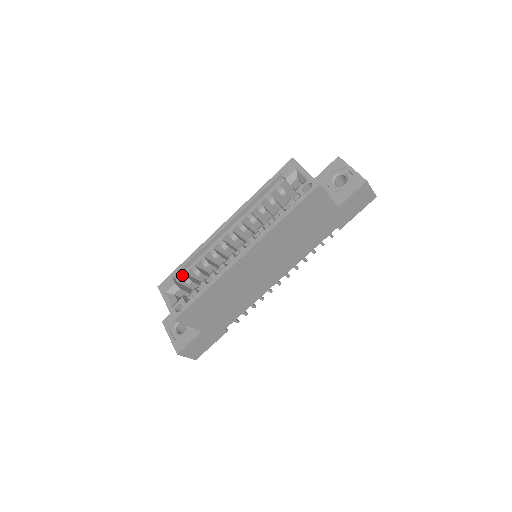
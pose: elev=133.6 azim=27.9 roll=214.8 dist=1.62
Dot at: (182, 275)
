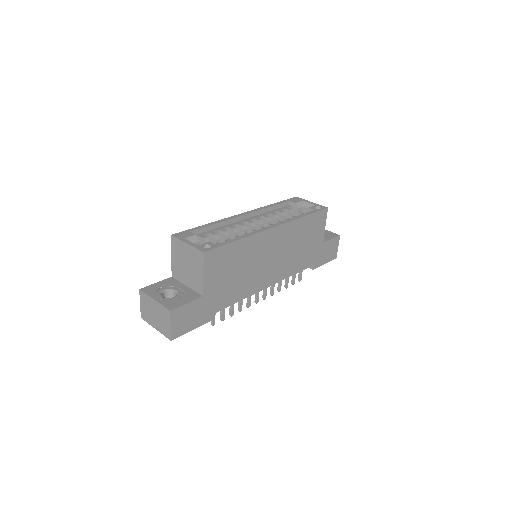
Dot at: (199, 235)
